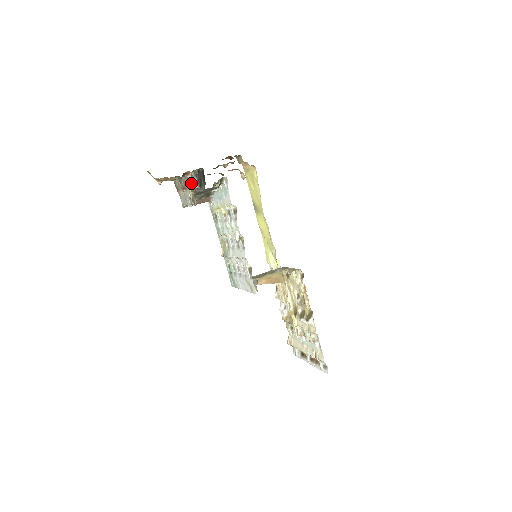
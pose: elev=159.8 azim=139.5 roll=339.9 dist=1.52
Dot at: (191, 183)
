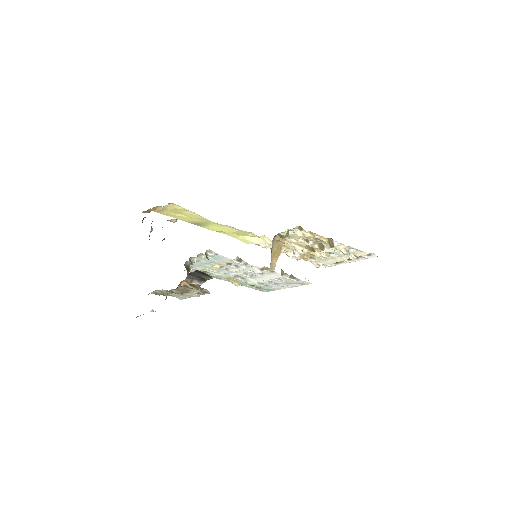
Dot at: (190, 286)
